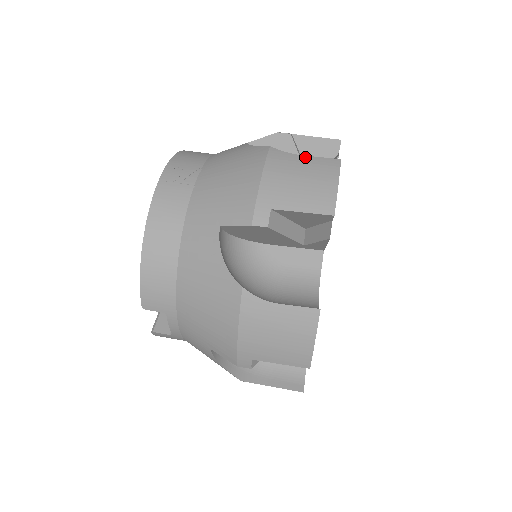
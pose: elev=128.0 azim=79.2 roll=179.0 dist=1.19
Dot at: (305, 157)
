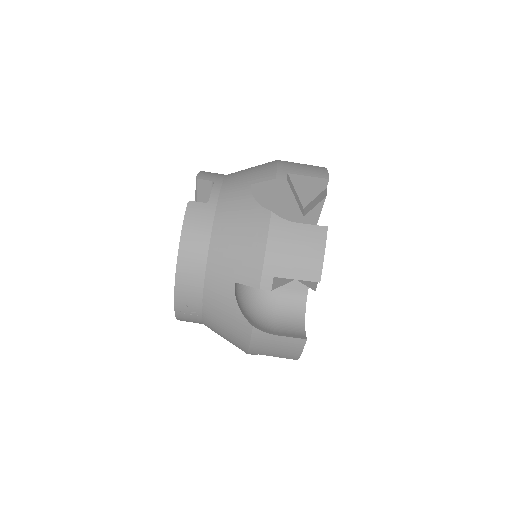
Dot at: (280, 337)
